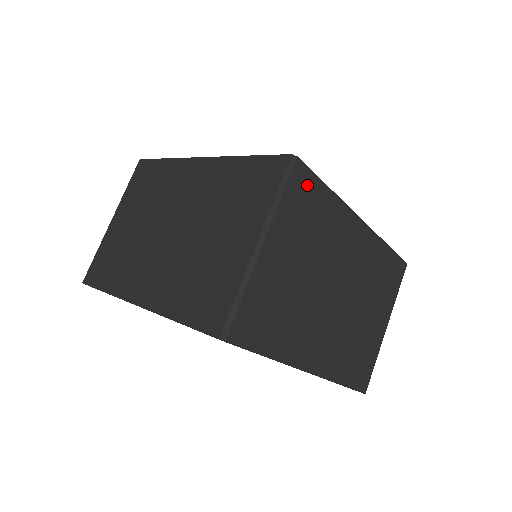
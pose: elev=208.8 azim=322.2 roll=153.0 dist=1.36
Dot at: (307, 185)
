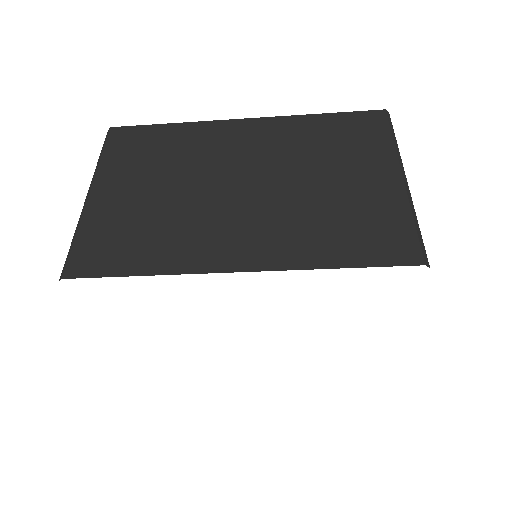
Dot at: (134, 136)
